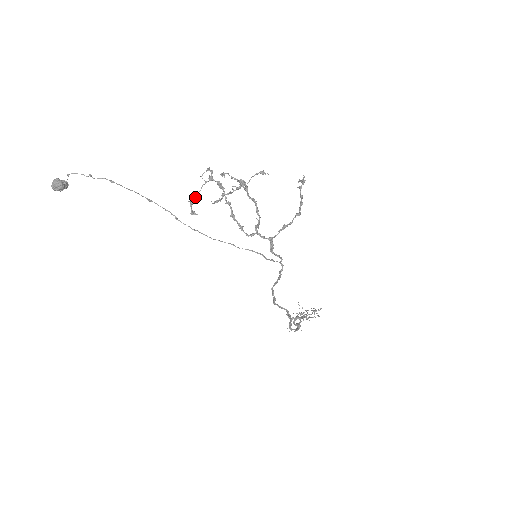
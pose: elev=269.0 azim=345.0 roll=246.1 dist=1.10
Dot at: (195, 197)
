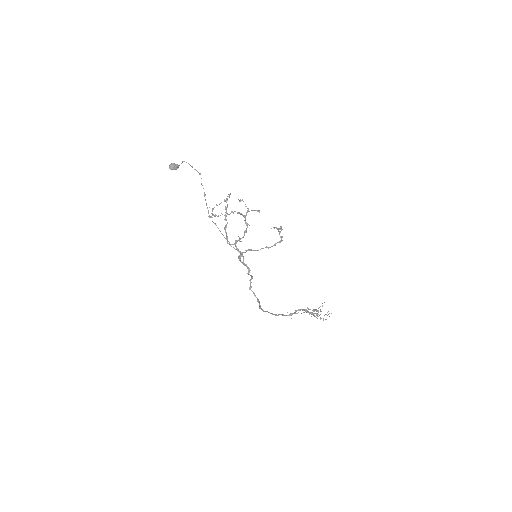
Dot at: (214, 207)
